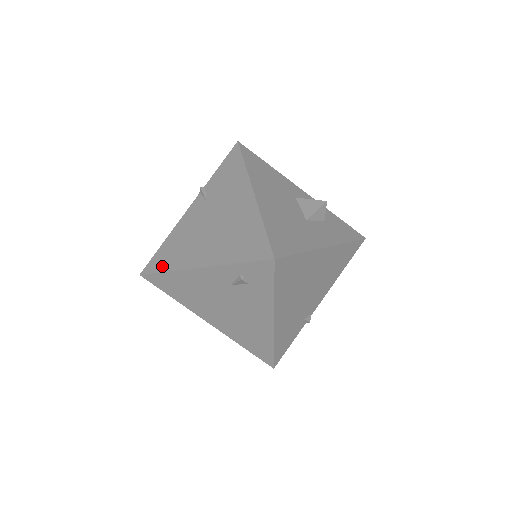
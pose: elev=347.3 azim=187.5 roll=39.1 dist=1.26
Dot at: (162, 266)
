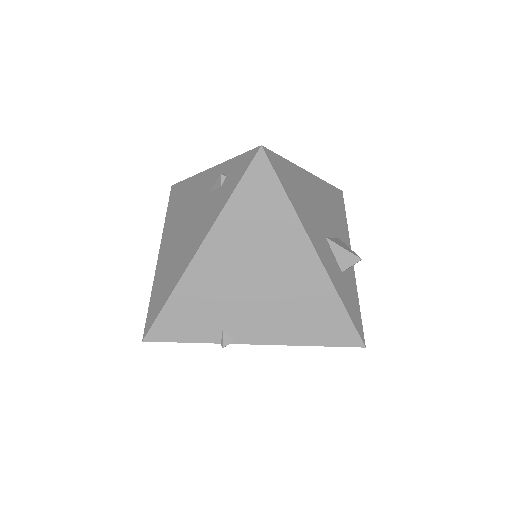
Dot at: occluded
